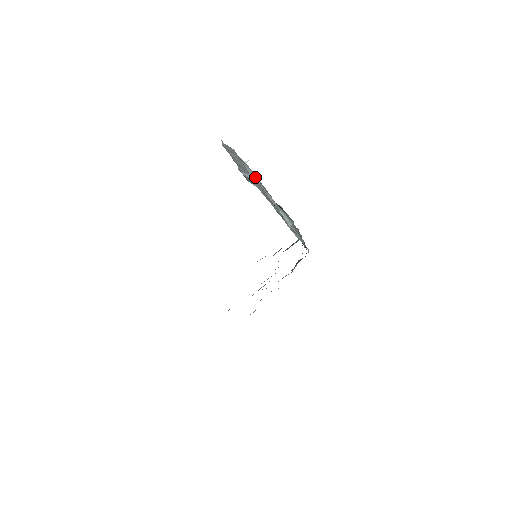
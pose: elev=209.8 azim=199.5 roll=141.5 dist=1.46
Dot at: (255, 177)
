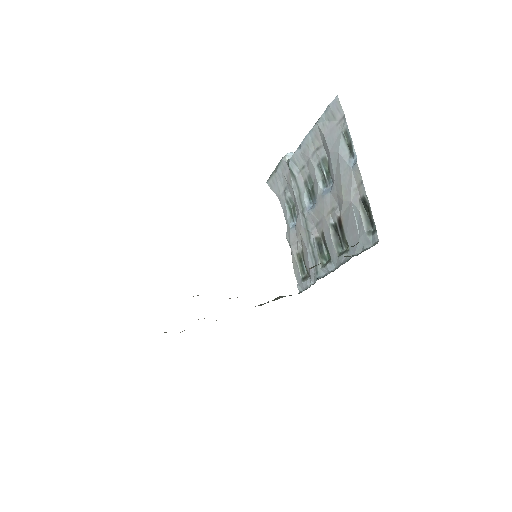
Dot at: (349, 158)
